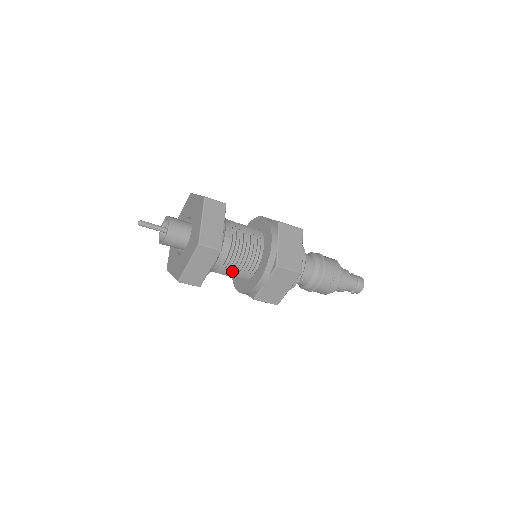
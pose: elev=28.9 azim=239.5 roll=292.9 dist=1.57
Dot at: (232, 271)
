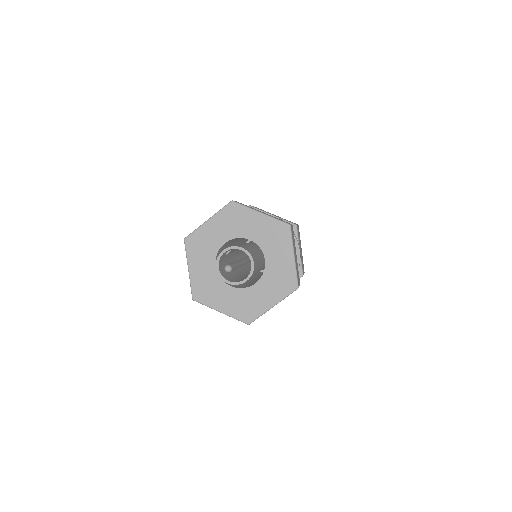
Dot at: occluded
